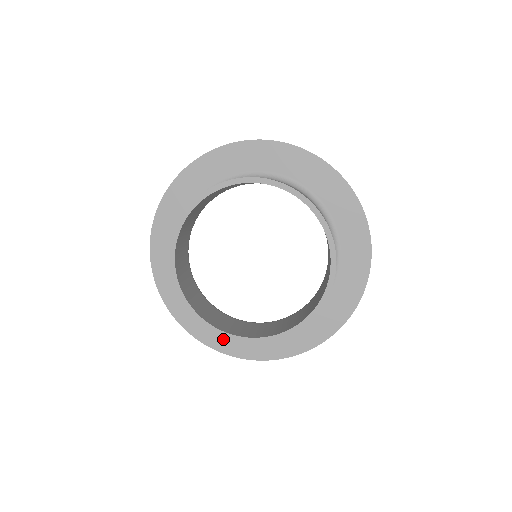
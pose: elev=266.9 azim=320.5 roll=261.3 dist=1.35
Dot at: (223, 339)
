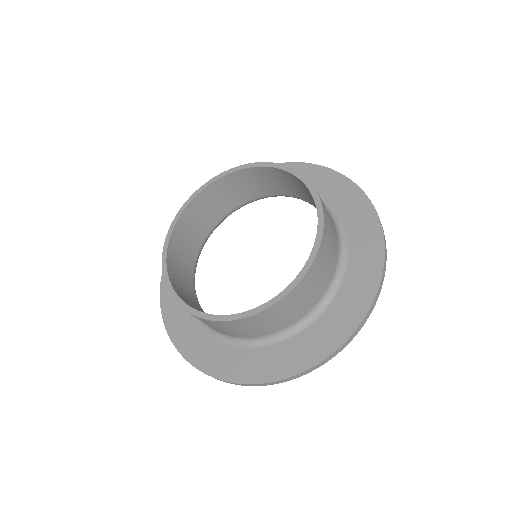
Dot at: occluded
